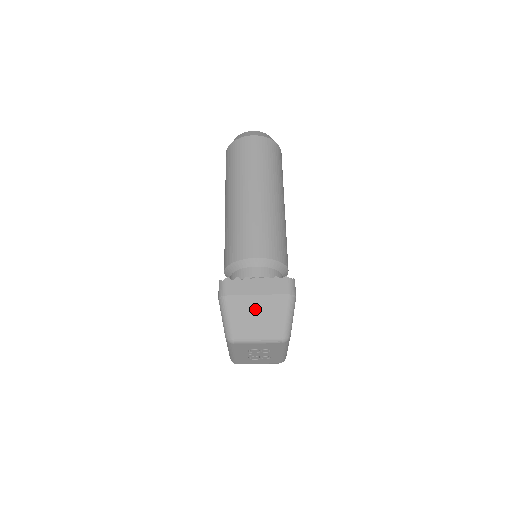
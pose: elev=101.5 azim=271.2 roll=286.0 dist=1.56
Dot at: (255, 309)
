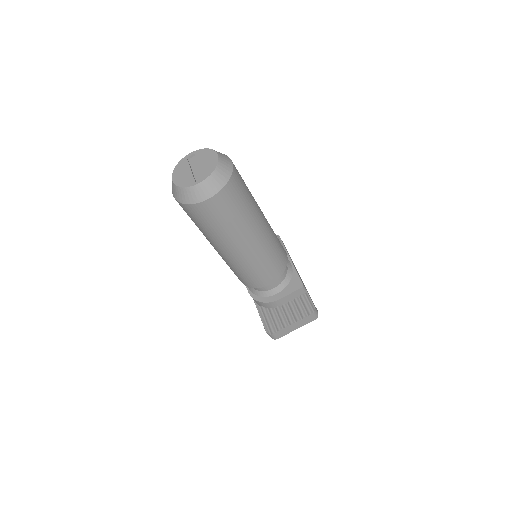
Dot at: occluded
